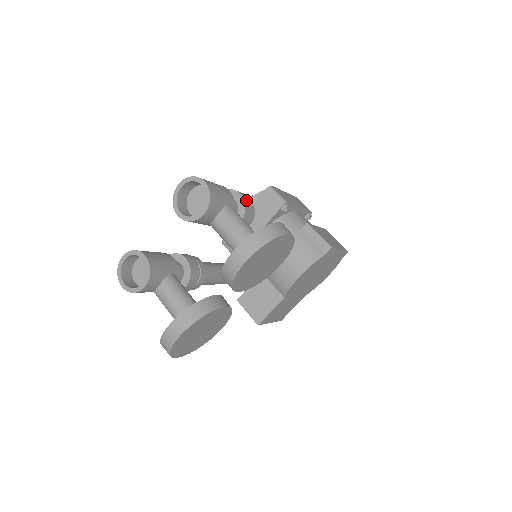
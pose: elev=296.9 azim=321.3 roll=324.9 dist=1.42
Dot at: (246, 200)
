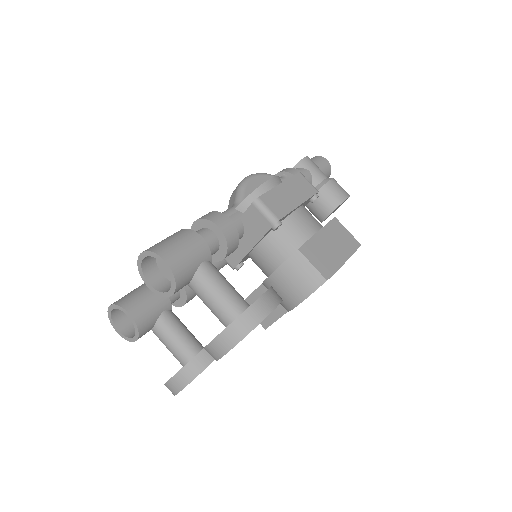
Dot at: (227, 232)
